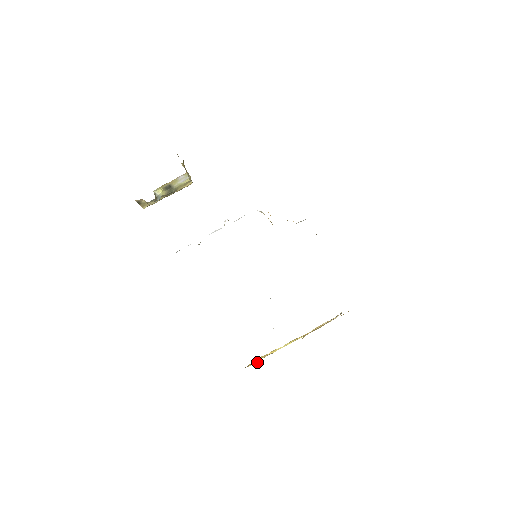
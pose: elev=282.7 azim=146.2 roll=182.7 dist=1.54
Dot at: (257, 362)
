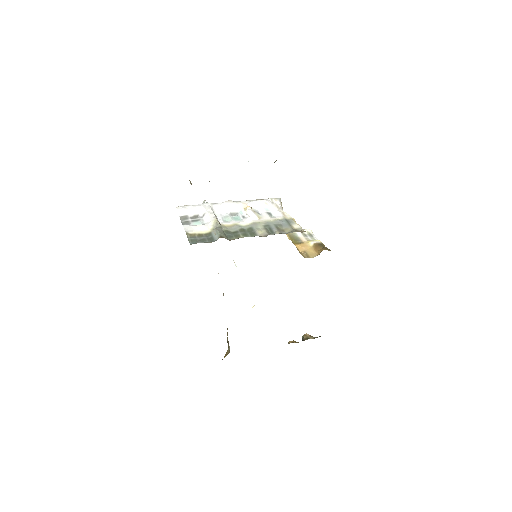
Dot at: occluded
